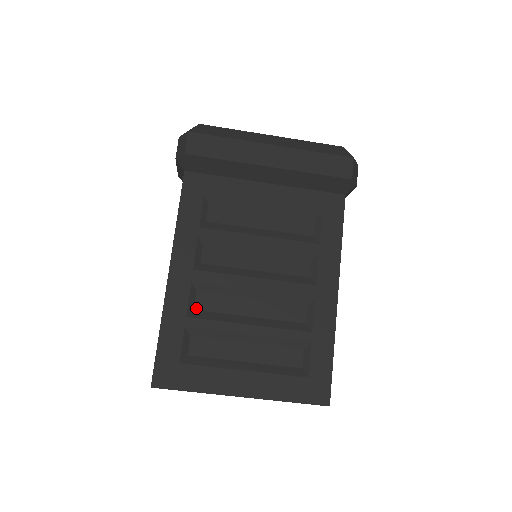
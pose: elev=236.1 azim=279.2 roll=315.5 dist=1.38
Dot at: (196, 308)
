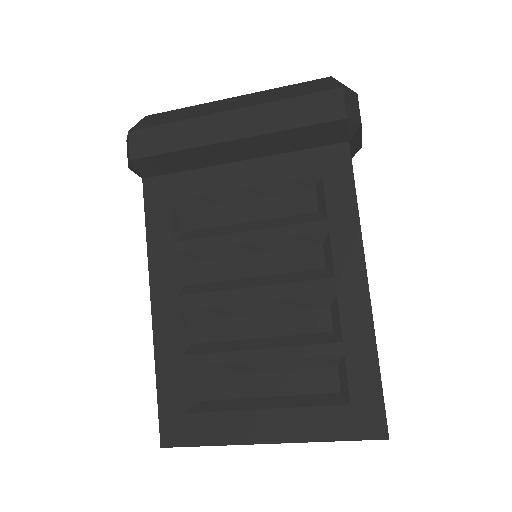
Dot at: (192, 341)
